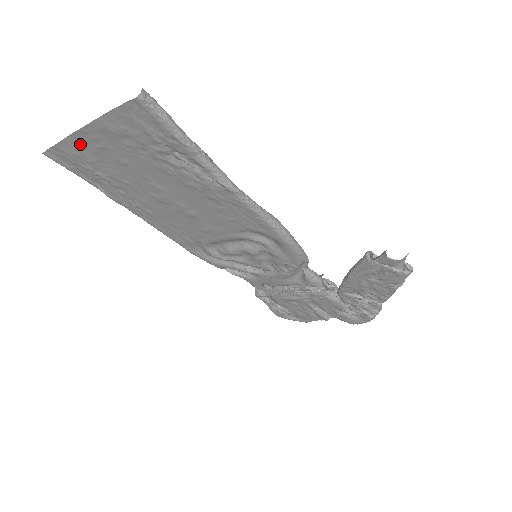
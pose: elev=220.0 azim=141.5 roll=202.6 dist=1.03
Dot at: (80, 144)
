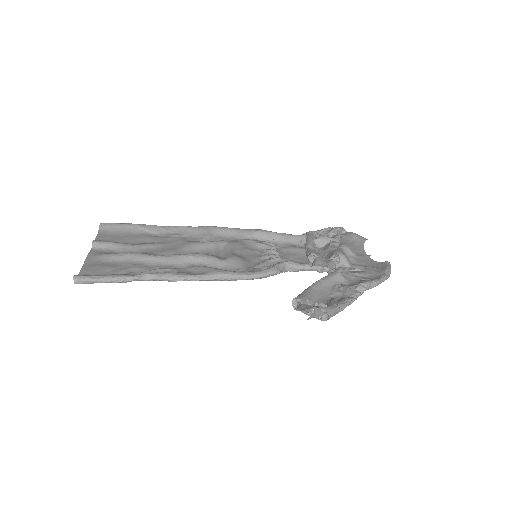
Dot at: occluded
